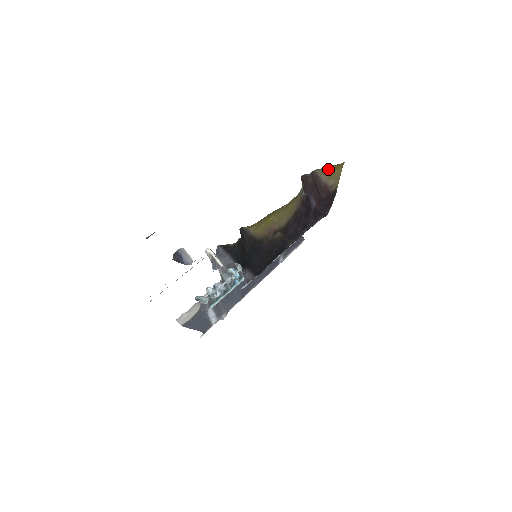
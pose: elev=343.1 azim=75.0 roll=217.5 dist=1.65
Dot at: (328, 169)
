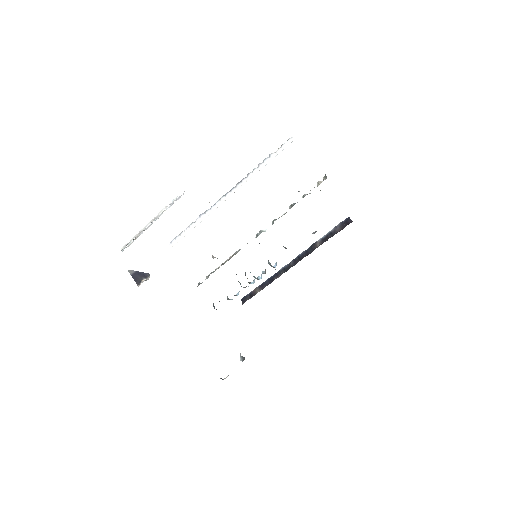
Dot at: occluded
